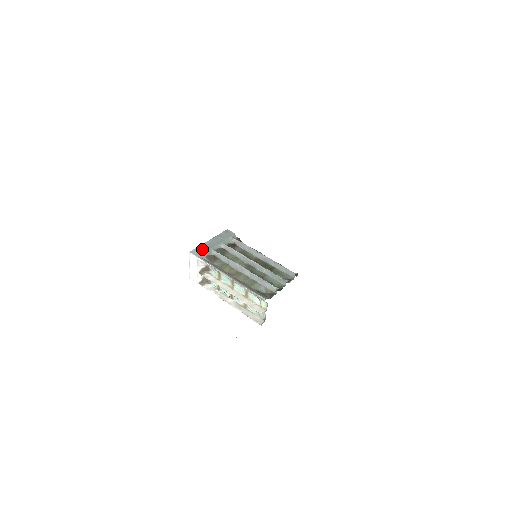
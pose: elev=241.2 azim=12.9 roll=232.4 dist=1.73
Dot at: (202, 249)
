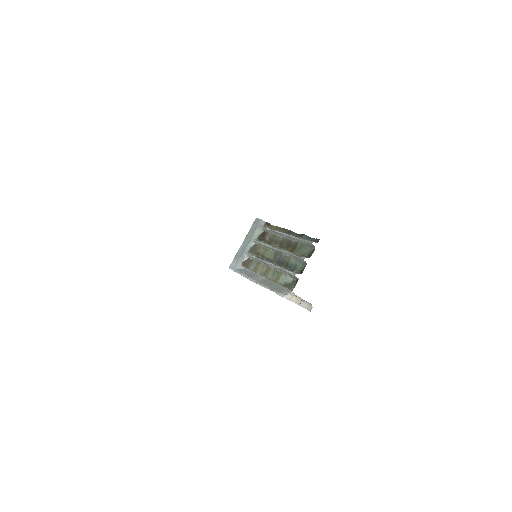
Dot at: (237, 258)
